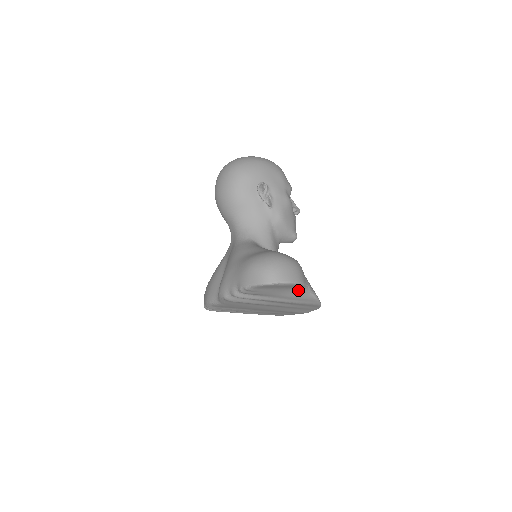
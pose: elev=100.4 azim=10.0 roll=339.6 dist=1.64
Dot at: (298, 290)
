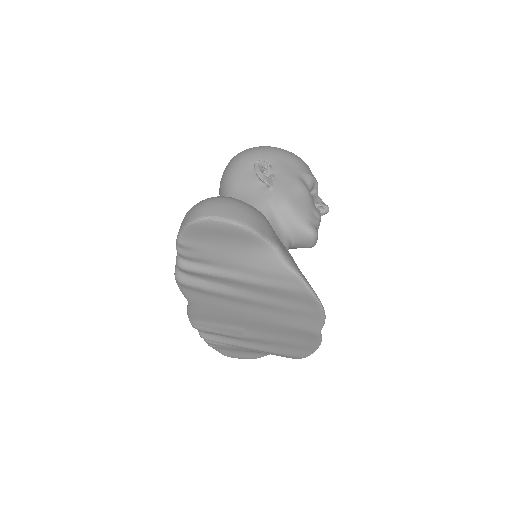
Dot at: (259, 252)
